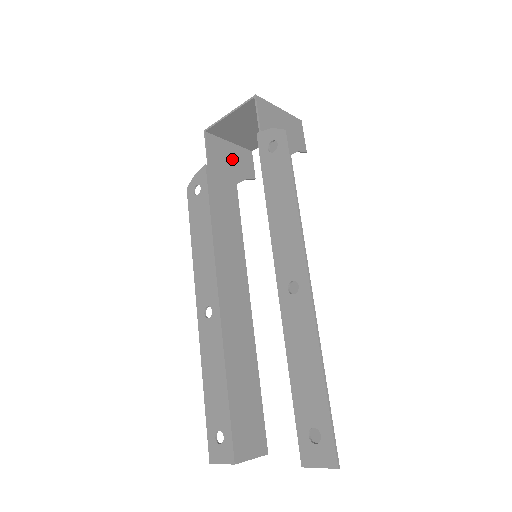
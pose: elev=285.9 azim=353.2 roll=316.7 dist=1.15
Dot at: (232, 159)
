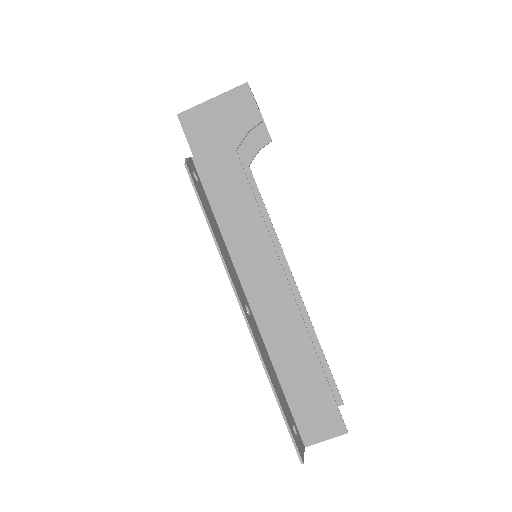
Dot at: occluded
